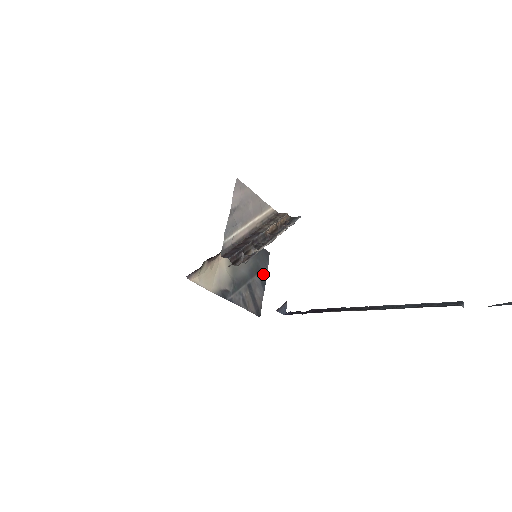
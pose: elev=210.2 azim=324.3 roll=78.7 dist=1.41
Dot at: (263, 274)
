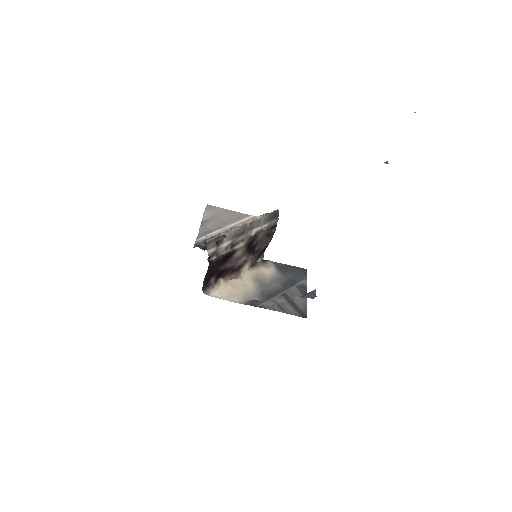
Dot at: (302, 285)
